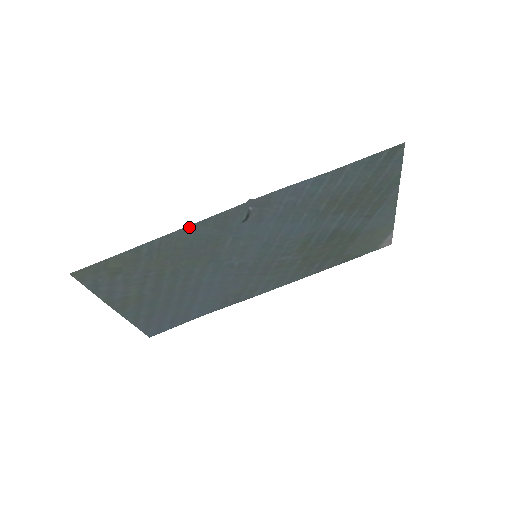
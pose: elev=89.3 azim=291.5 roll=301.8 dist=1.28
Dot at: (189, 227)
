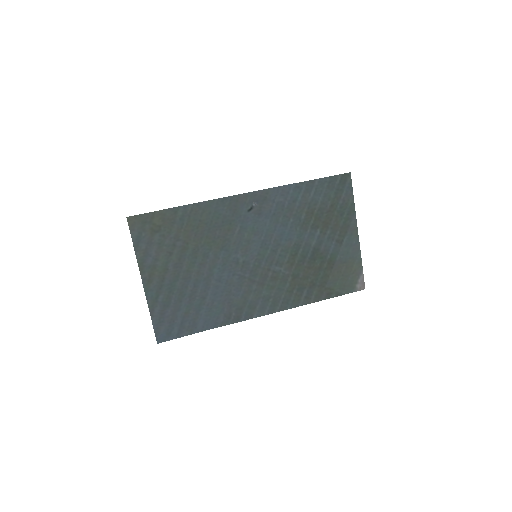
Dot at: (212, 202)
